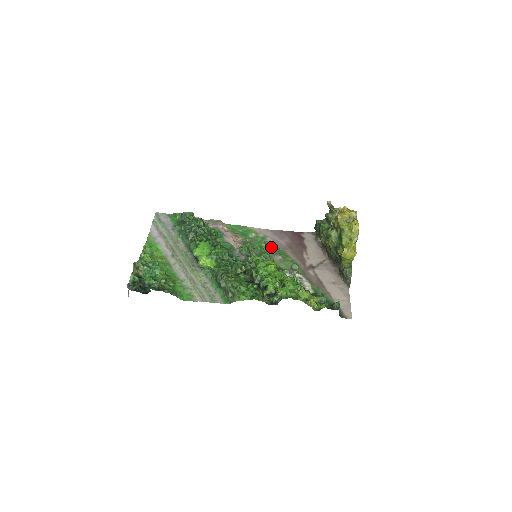
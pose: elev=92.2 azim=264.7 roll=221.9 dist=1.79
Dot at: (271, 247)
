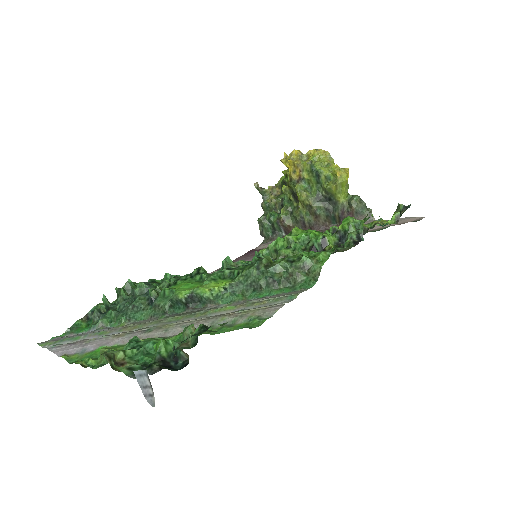
Dot at: occluded
